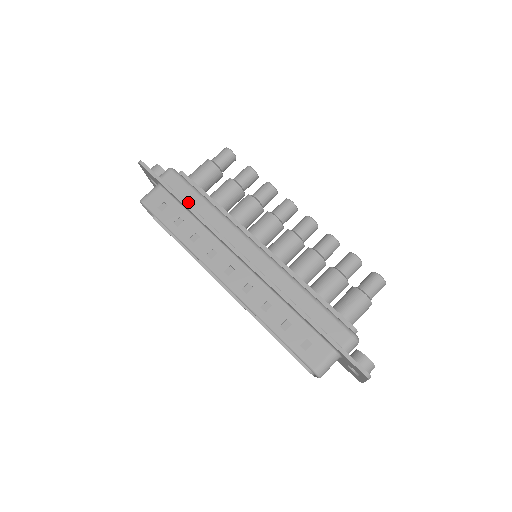
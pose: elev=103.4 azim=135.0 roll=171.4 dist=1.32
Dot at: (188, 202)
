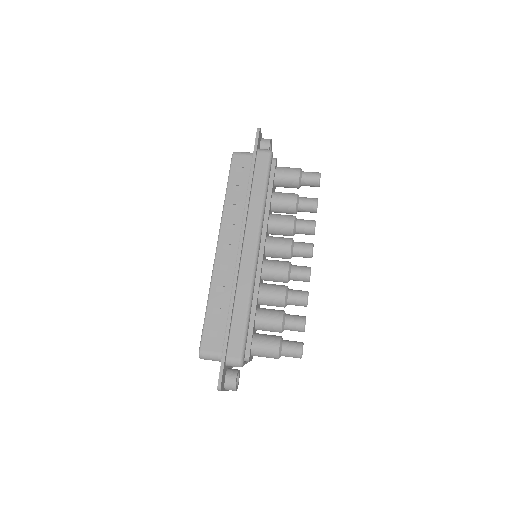
Dot at: (254, 182)
